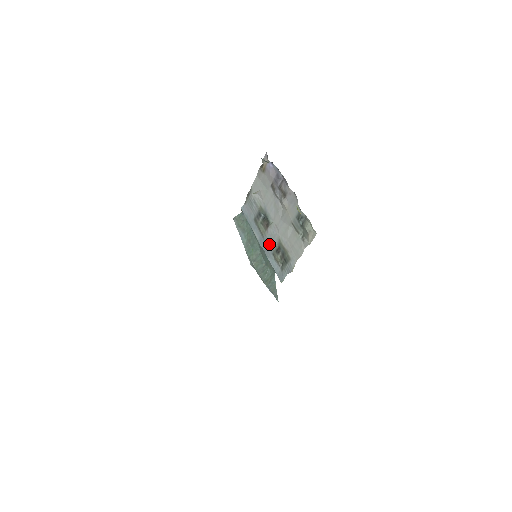
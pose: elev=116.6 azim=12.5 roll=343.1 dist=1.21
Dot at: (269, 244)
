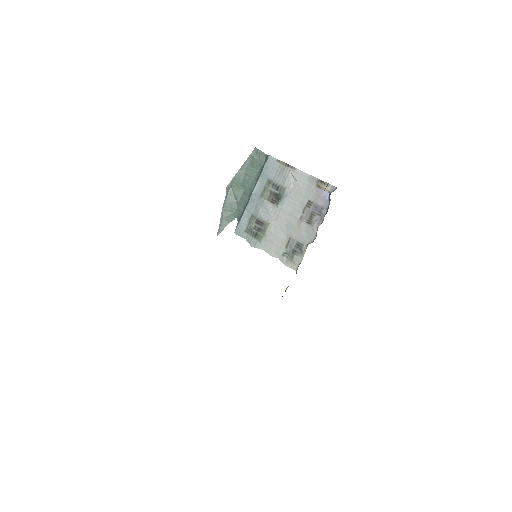
Dot at: (258, 209)
